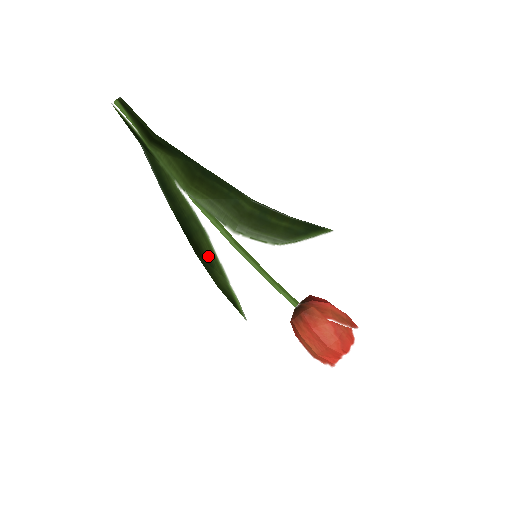
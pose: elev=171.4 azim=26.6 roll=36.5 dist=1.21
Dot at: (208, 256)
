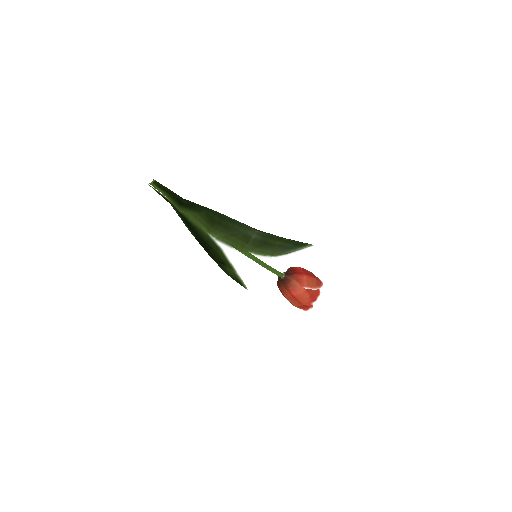
Dot at: (221, 260)
